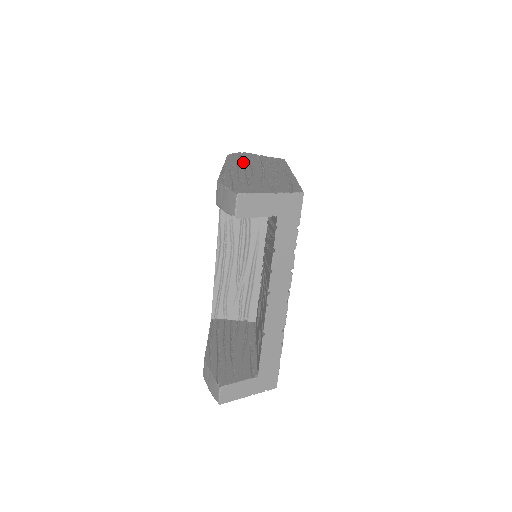
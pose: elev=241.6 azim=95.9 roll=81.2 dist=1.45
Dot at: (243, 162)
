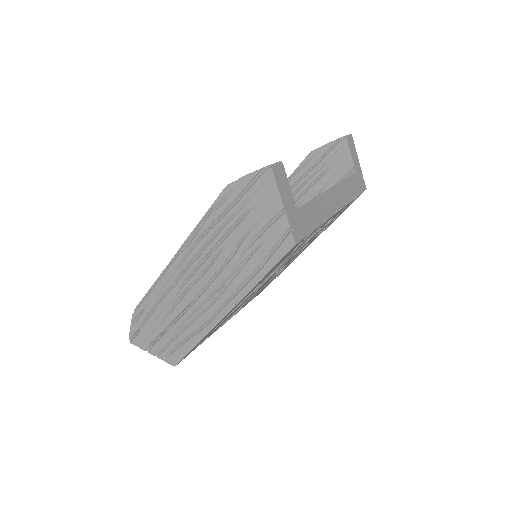
Dot at: occluded
